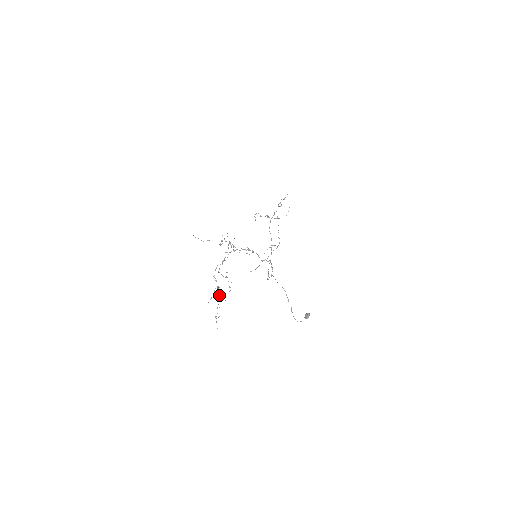
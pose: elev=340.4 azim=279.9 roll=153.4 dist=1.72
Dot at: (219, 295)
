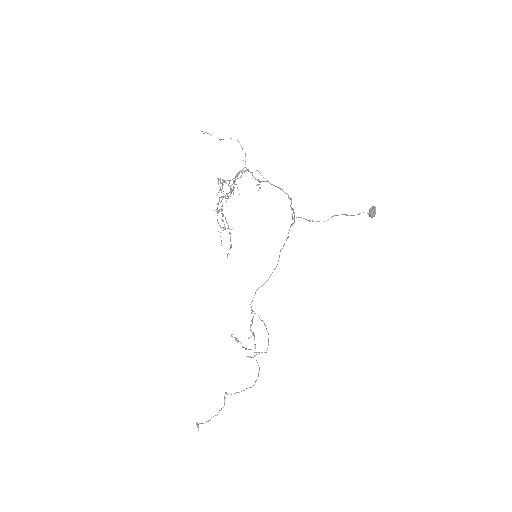
Dot at: (228, 196)
